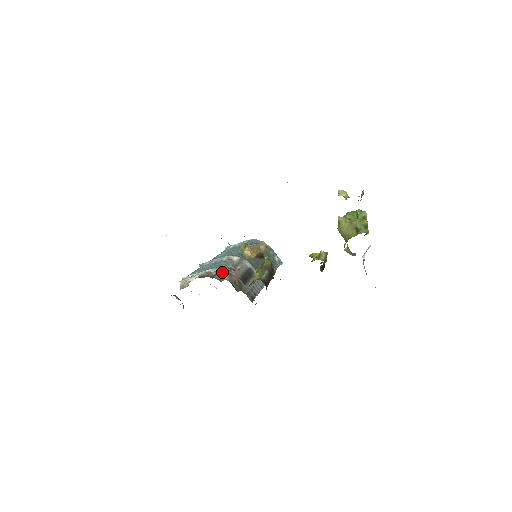
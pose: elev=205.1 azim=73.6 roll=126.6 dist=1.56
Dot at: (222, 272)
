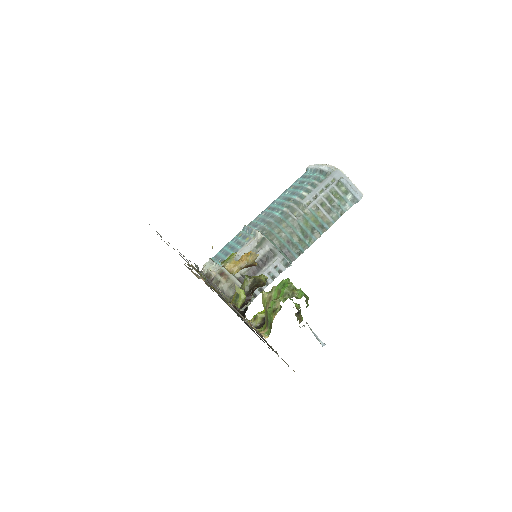
Dot at: (221, 274)
